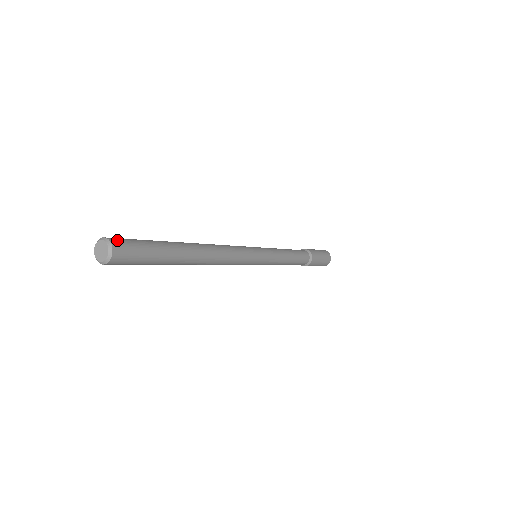
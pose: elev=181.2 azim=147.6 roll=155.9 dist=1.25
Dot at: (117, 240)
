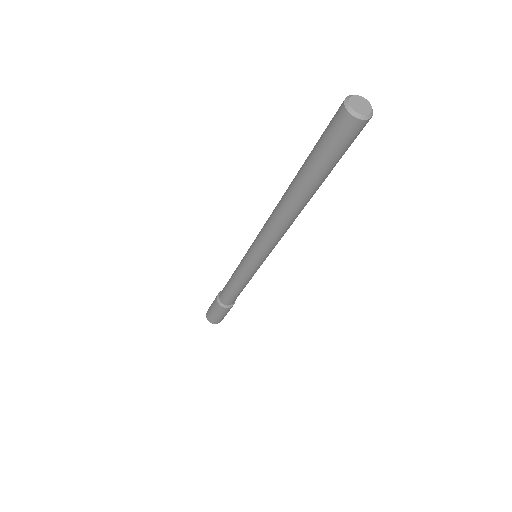
Dot at: occluded
